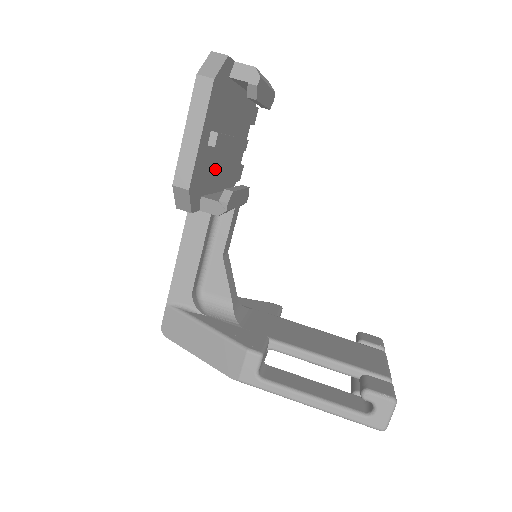
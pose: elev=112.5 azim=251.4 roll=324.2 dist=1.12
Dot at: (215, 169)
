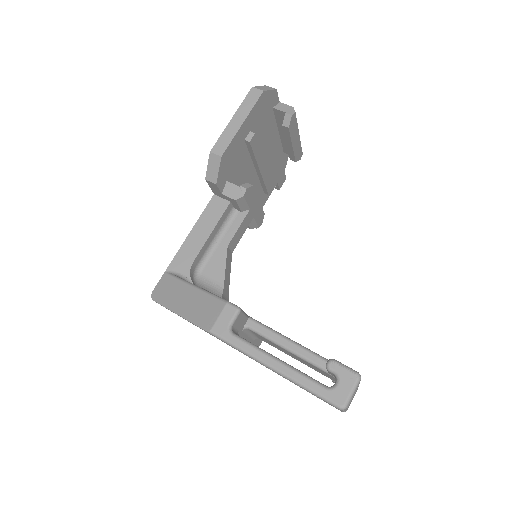
Dot at: (243, 175)
